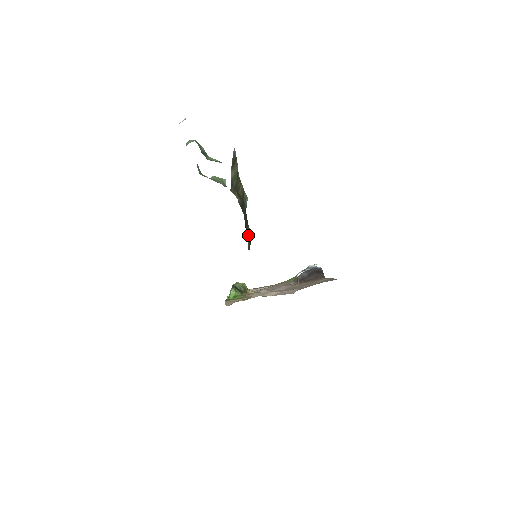
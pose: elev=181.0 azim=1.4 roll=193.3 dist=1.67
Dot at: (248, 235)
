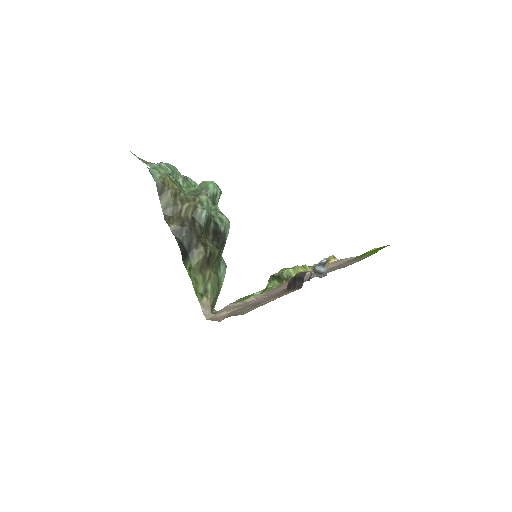
Dot at: (195, 257)
